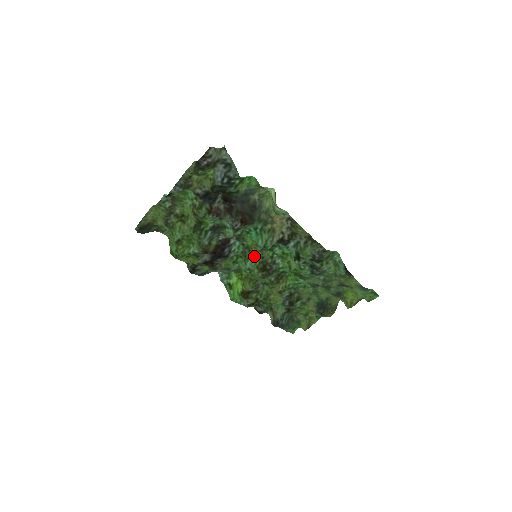
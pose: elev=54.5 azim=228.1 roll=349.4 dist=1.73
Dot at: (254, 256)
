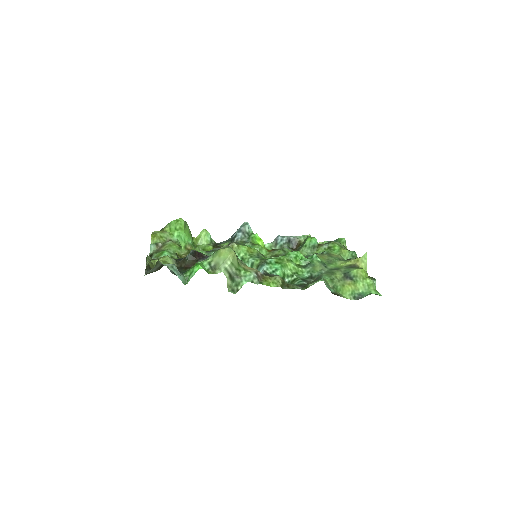
Dot at: occluded
